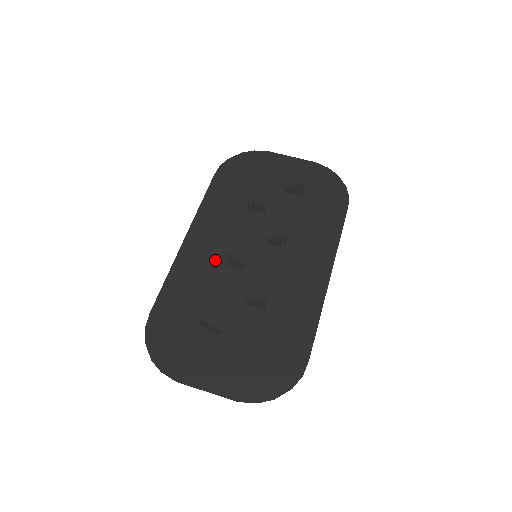
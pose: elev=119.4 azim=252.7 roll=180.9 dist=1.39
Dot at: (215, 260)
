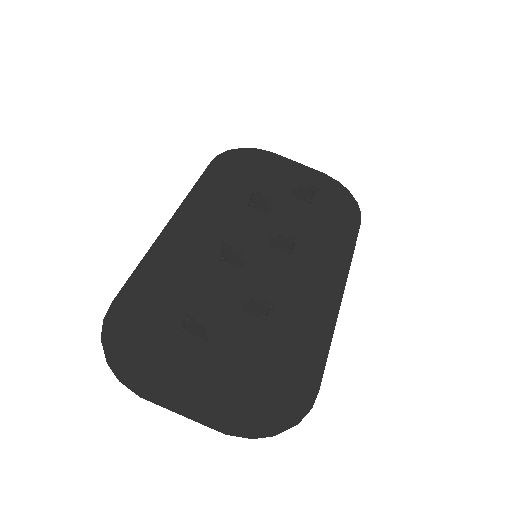
Dot at: (205, 252)
